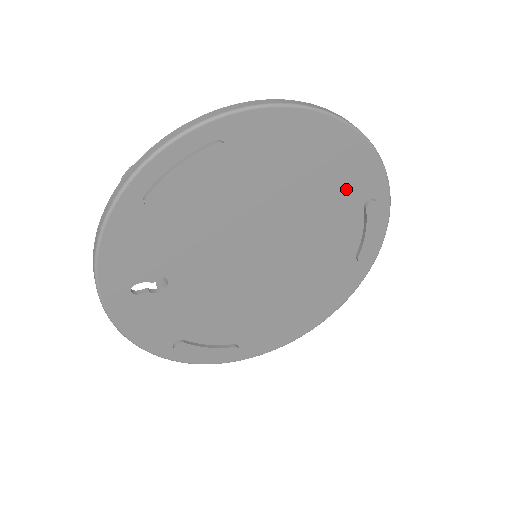
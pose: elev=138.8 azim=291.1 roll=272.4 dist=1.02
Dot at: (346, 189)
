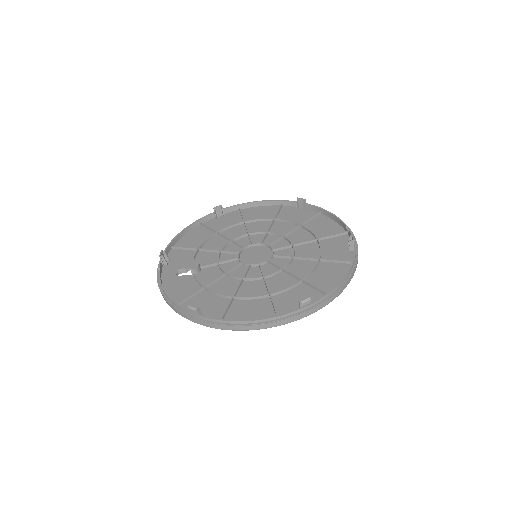
Dot at: occluded
